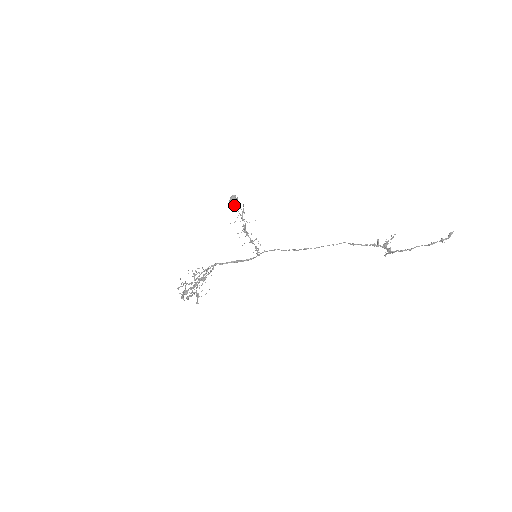
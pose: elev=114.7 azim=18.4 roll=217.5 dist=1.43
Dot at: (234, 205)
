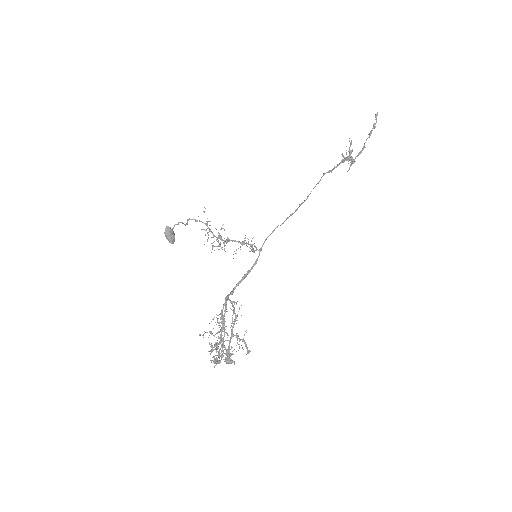
Dot at: (174, 238)
